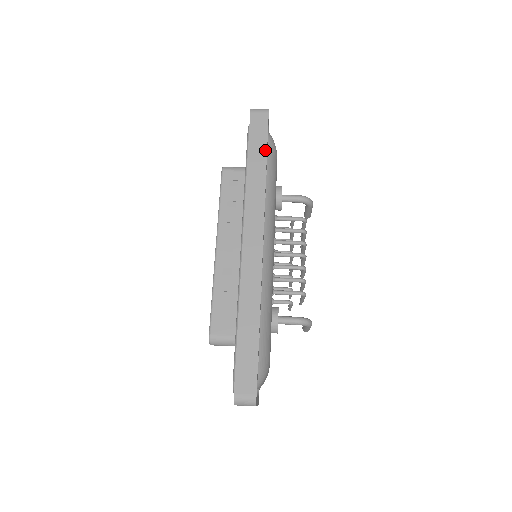
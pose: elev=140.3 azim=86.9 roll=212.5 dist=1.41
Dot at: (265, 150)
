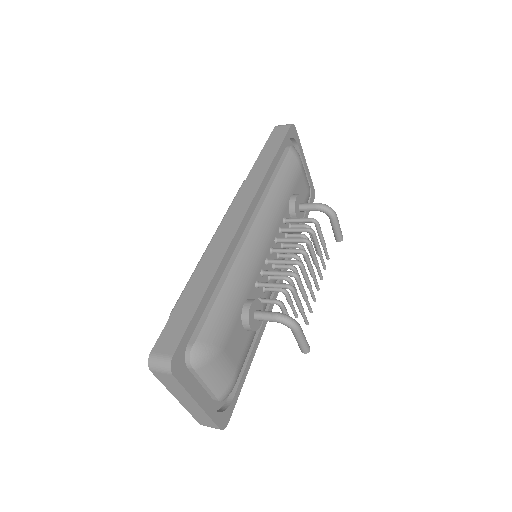
Dot at: (276, 150)
